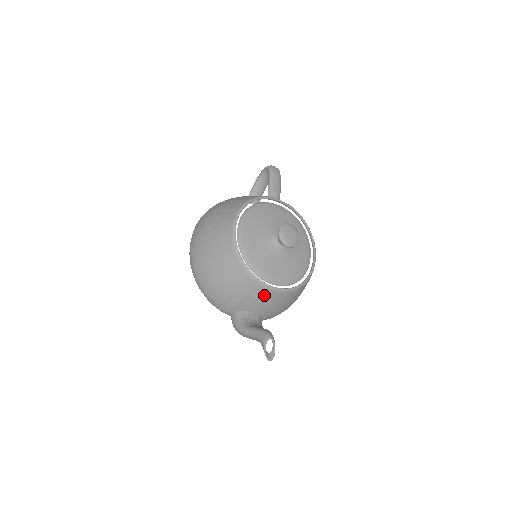
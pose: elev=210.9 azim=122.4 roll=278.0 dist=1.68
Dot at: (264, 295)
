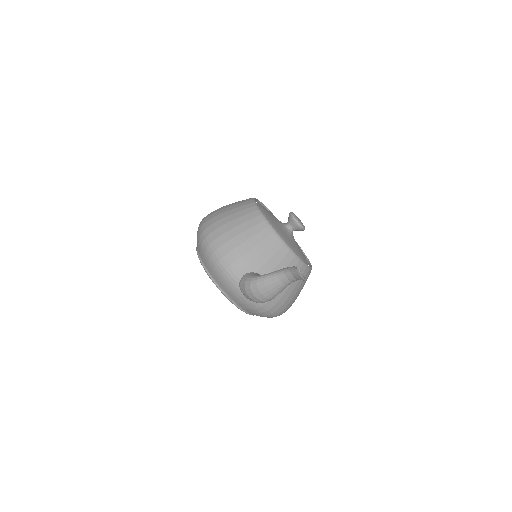
Dot at: (280, 254)
